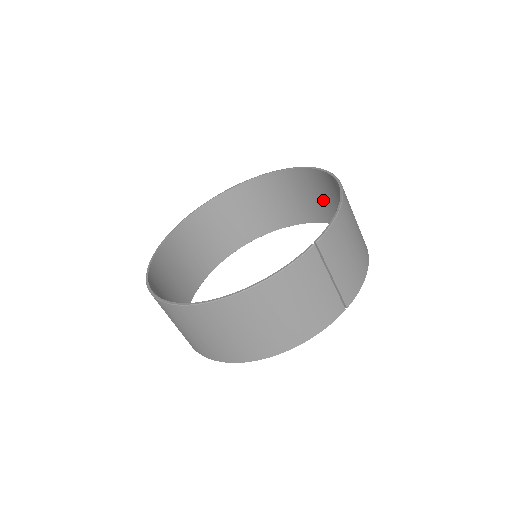
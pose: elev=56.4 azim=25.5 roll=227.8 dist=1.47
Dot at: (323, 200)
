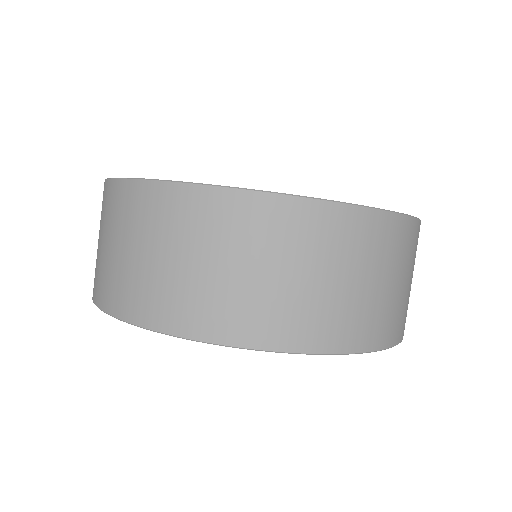
Dot at: occluded
